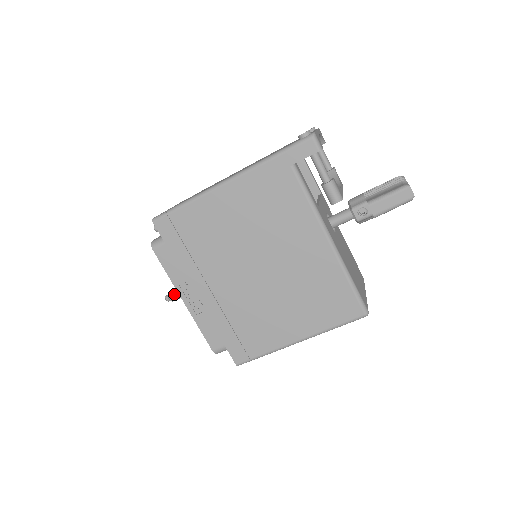
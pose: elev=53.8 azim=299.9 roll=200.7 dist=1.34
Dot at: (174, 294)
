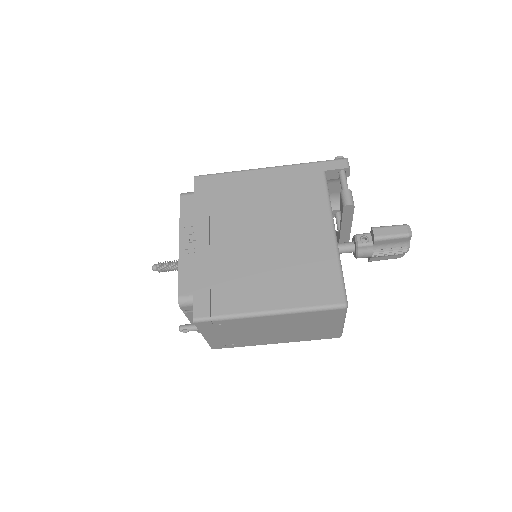
Dot at: (164, 263)
